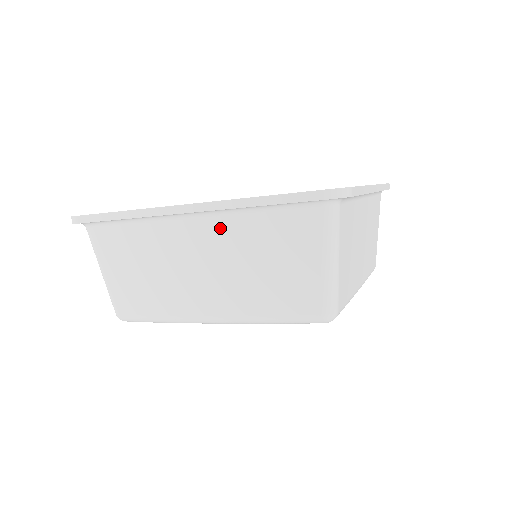
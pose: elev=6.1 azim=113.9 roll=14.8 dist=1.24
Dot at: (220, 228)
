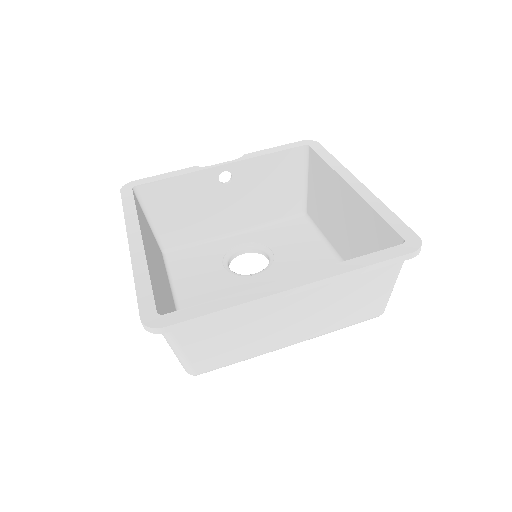
Dot at: occluded
